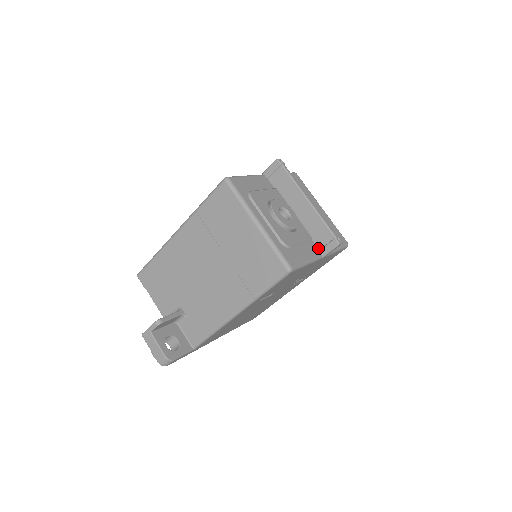
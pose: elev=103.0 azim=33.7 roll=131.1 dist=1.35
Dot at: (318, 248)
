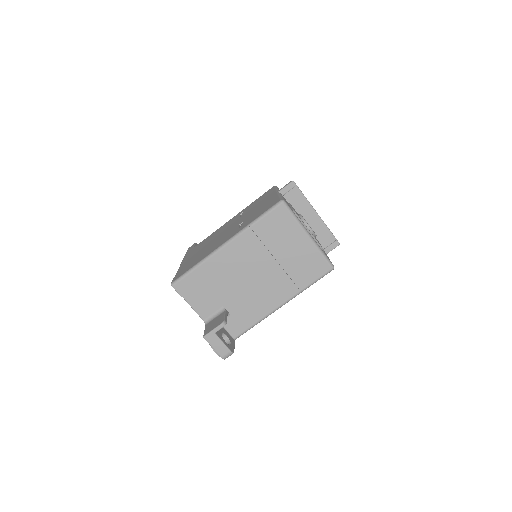
Dot at: occluded
